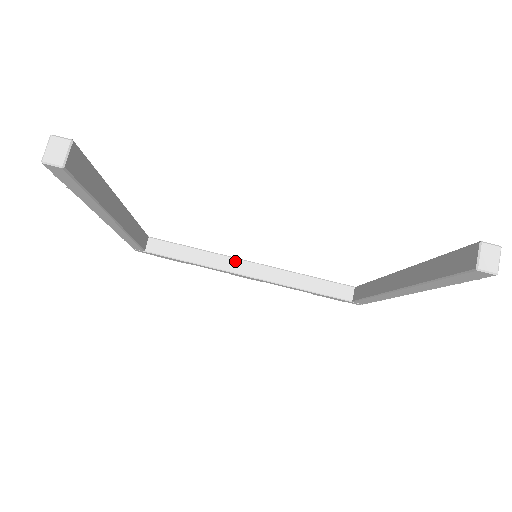
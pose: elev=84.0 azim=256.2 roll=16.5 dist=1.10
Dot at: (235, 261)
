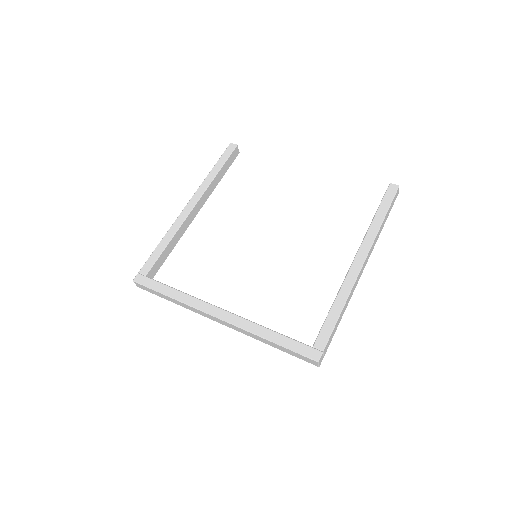
Dot at: occluded
